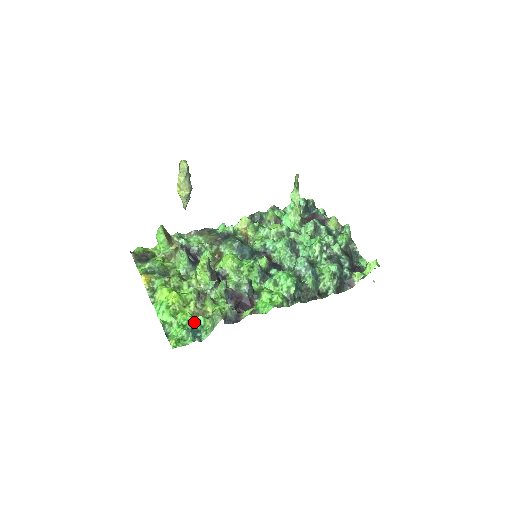
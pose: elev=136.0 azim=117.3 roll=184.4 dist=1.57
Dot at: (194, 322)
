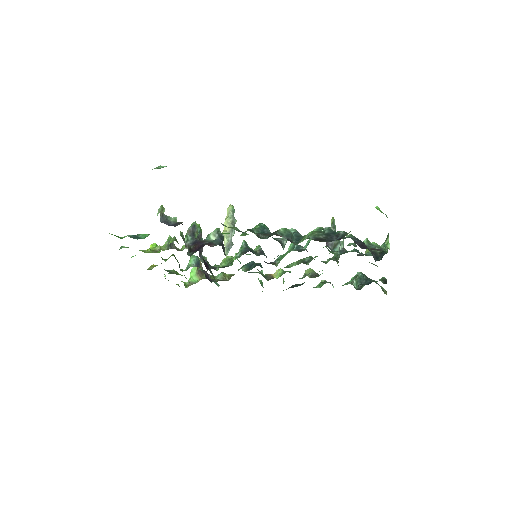
Dot at: (143, 234)
